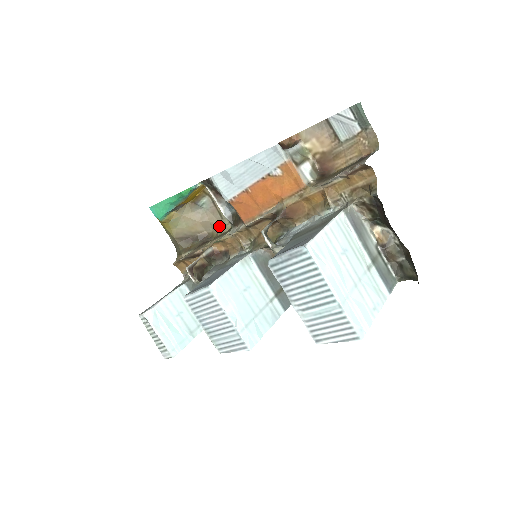
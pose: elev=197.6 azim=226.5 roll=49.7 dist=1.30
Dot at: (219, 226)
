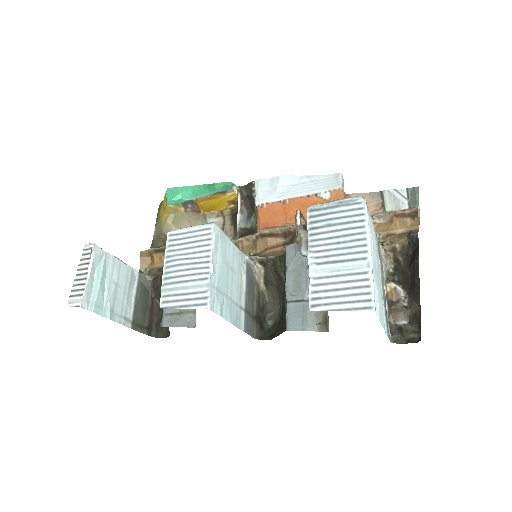
Dot at: occluded
